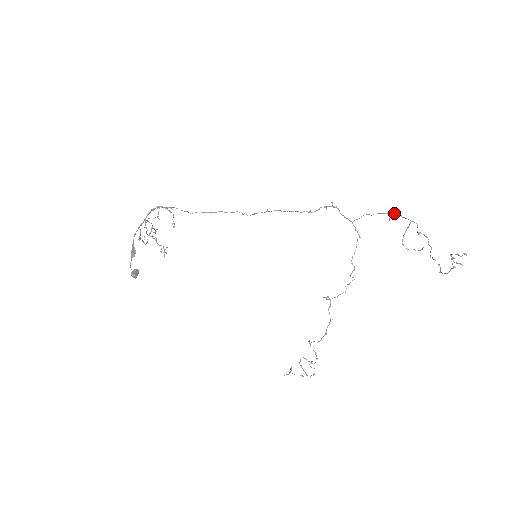
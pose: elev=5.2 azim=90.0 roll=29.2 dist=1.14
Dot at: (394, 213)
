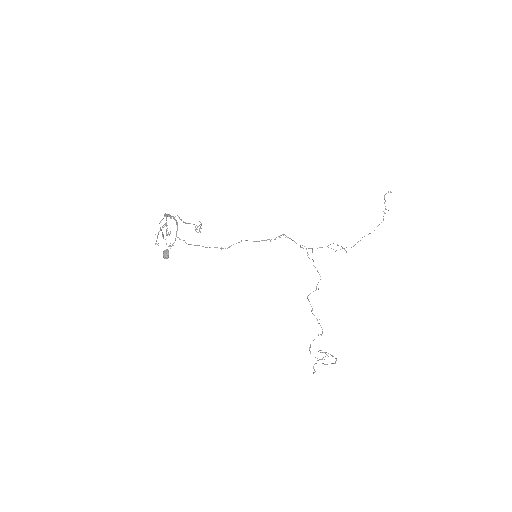
Dot at: occluded
